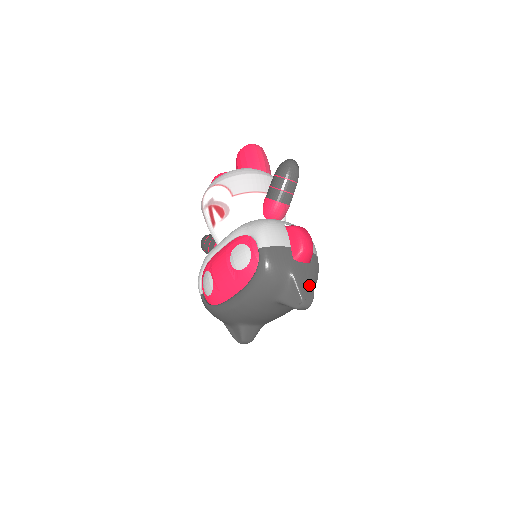
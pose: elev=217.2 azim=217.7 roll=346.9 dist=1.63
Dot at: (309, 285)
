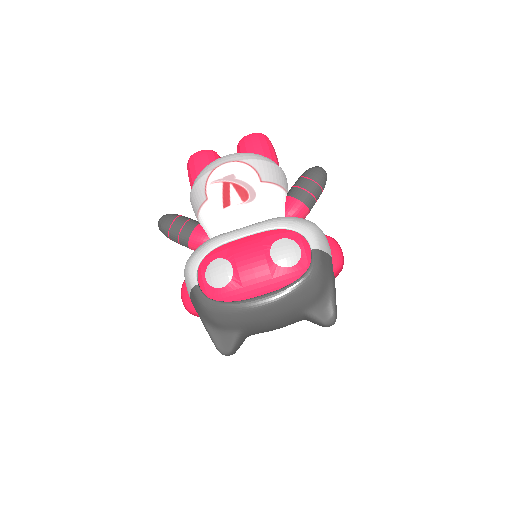
Dot at: occluded
